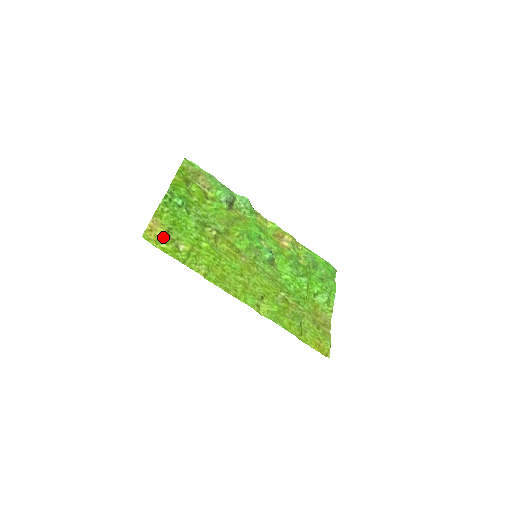
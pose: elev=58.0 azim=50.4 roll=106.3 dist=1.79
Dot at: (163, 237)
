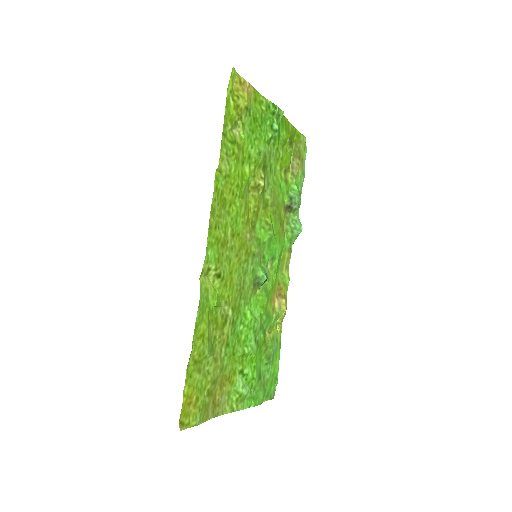
Dot at: (240, 101)
